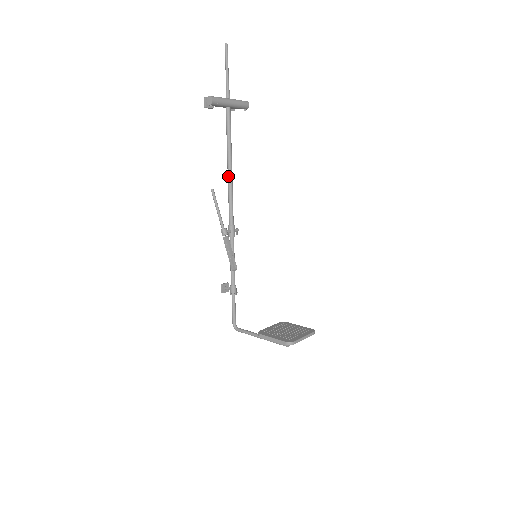
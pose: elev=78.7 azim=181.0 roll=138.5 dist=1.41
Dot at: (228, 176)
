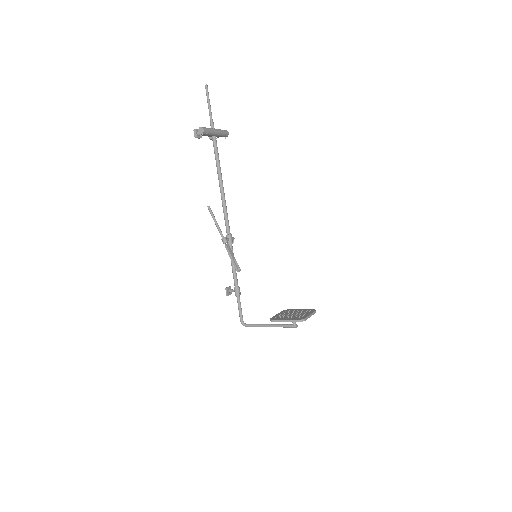
Dot at: (221, 193)
